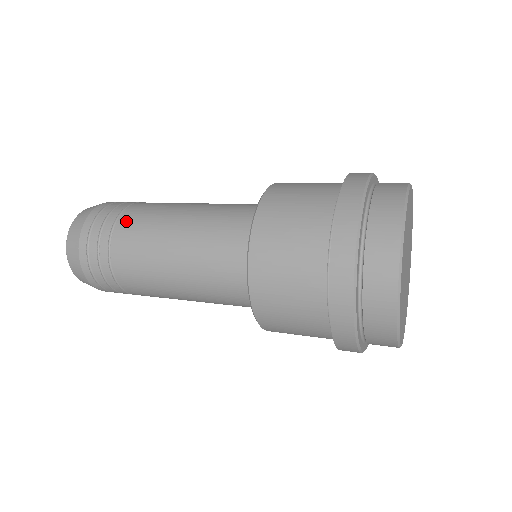
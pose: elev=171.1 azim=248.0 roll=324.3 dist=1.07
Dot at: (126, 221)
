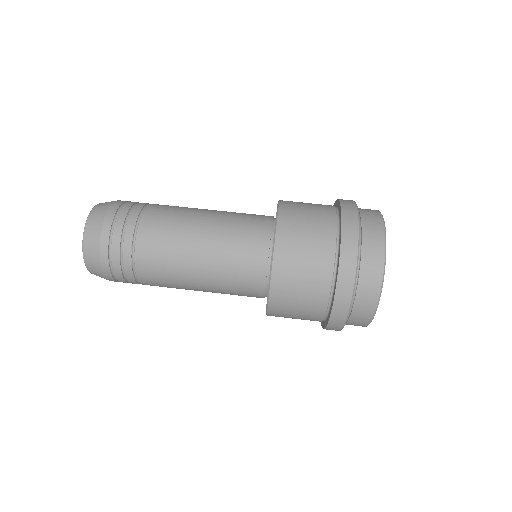
Dot at: (145, 276)
